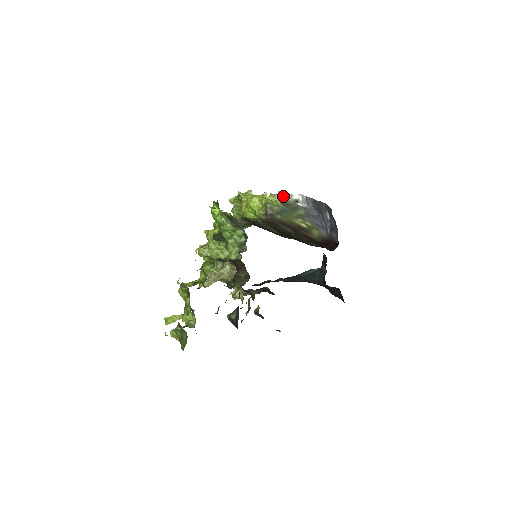
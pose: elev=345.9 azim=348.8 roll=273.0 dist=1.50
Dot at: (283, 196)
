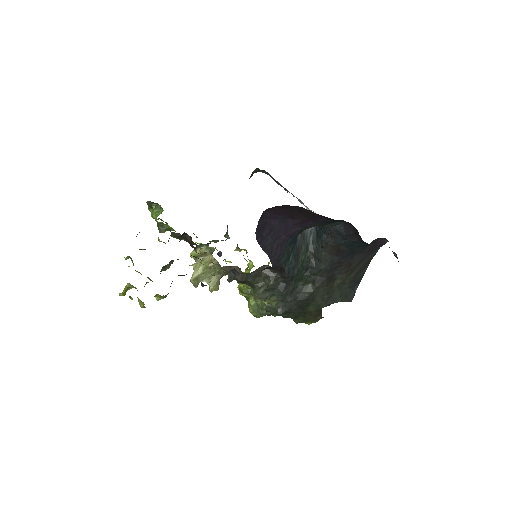
Dot at: occluded
